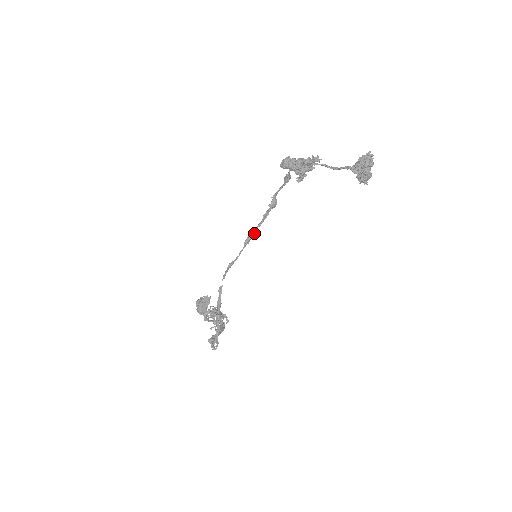
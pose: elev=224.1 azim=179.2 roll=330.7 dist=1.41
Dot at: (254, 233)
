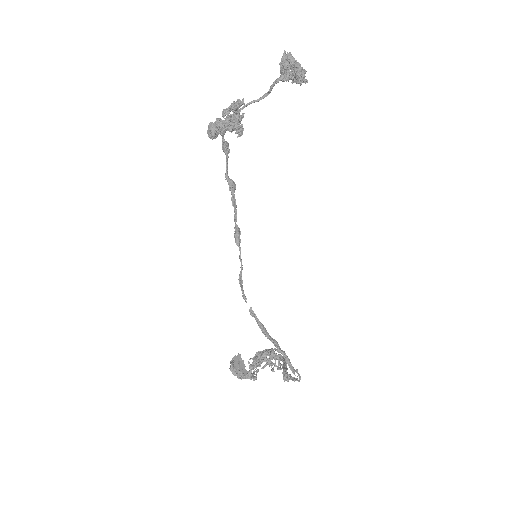
Dot at: (237, 228)
